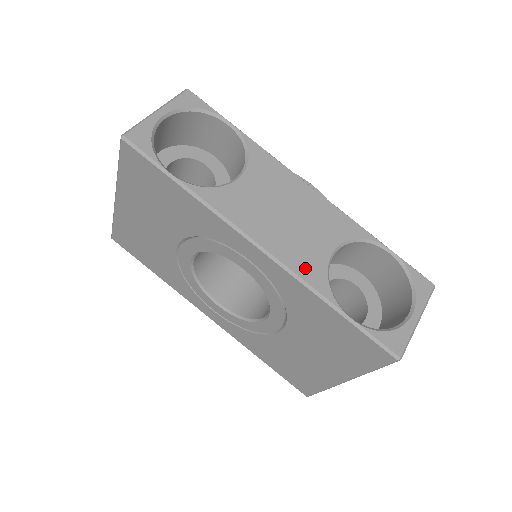
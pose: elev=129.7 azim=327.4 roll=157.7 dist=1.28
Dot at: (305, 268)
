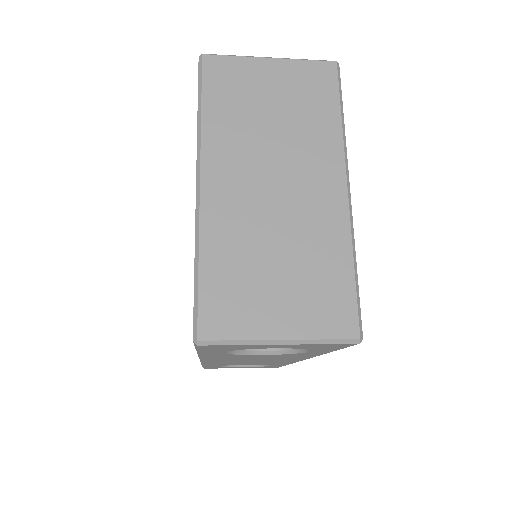
Dot at: occluded
